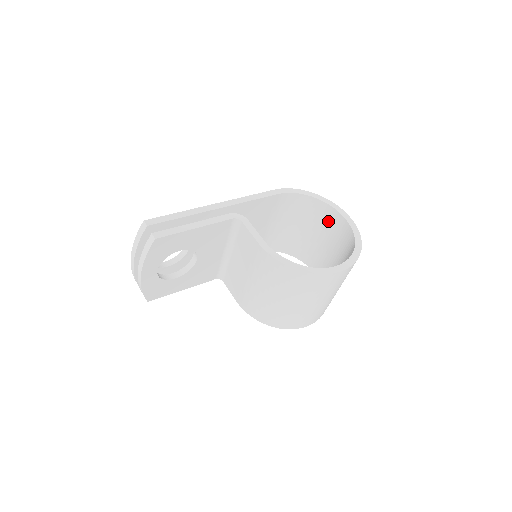
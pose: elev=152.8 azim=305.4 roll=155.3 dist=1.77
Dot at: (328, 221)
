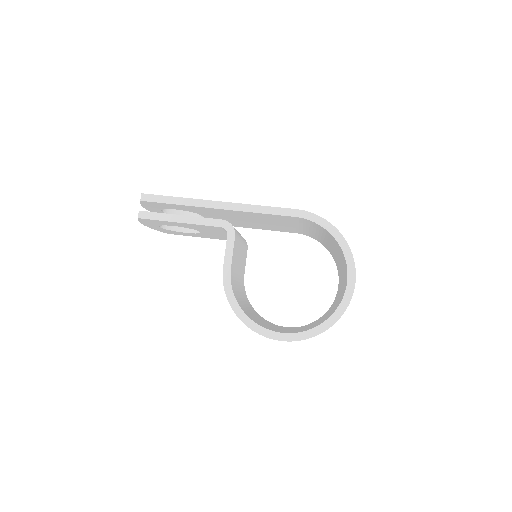
Dot at: occluded
